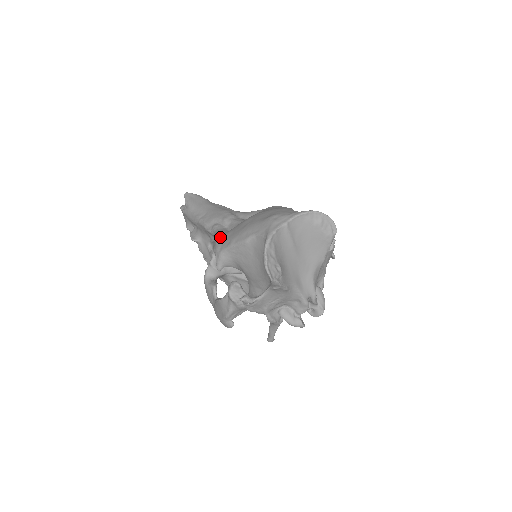
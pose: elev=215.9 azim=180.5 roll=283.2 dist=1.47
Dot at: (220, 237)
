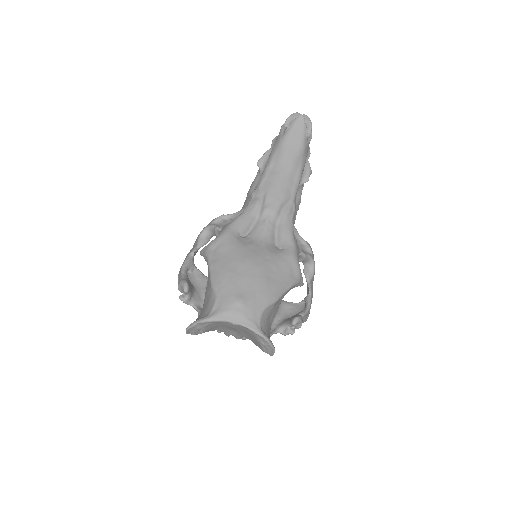
Dot at: (224, 238)
